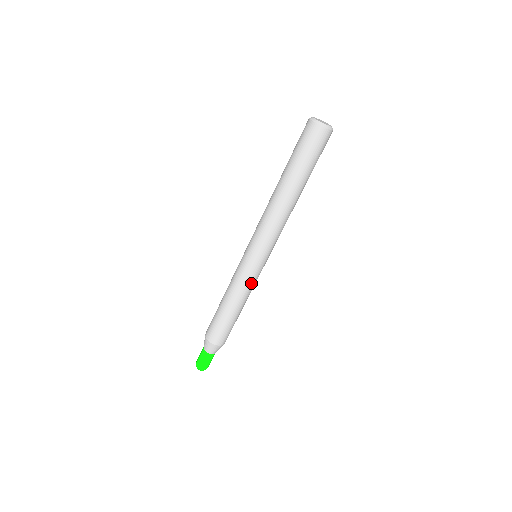
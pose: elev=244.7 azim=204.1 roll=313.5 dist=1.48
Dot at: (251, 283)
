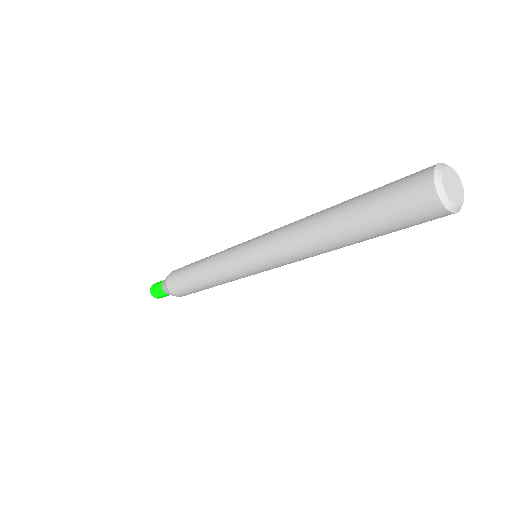
Dot at: occluded
